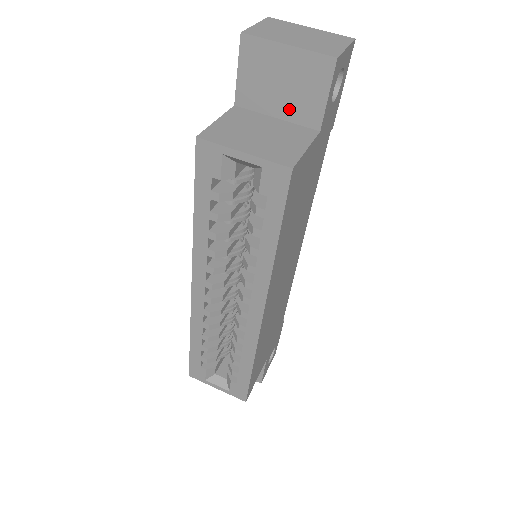
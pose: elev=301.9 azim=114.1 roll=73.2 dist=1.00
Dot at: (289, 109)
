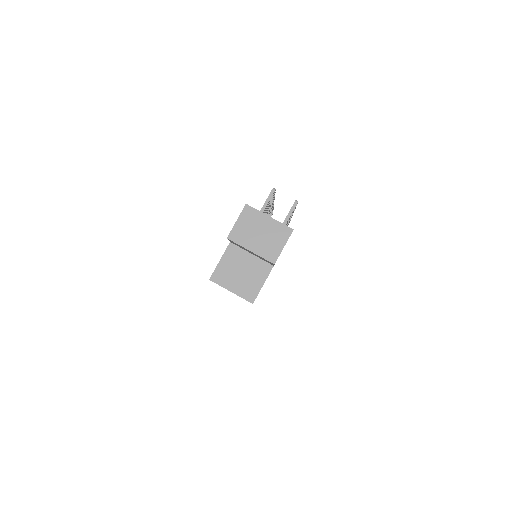
Dot at: (257, 256)
